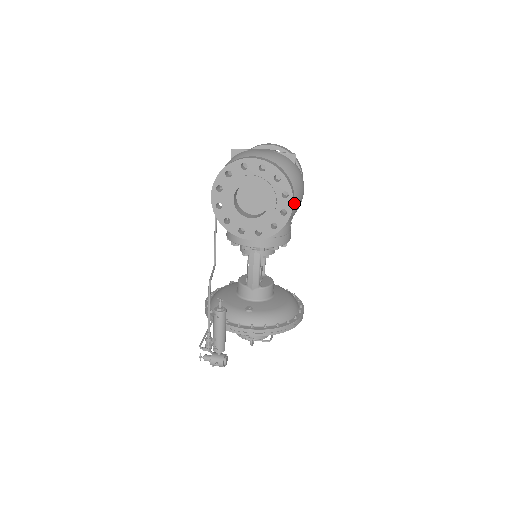
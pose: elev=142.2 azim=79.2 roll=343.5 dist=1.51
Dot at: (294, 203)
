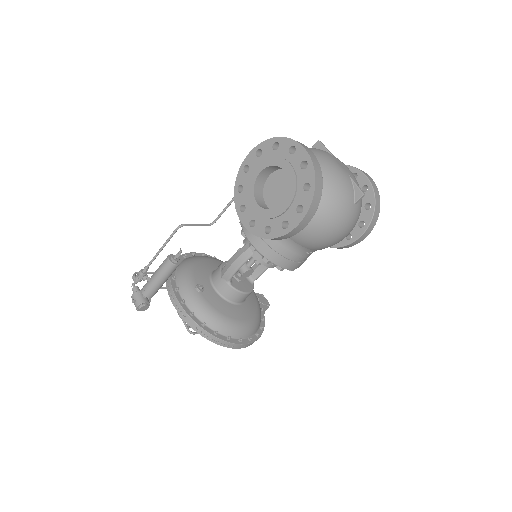
Dot at: (314, 234)
